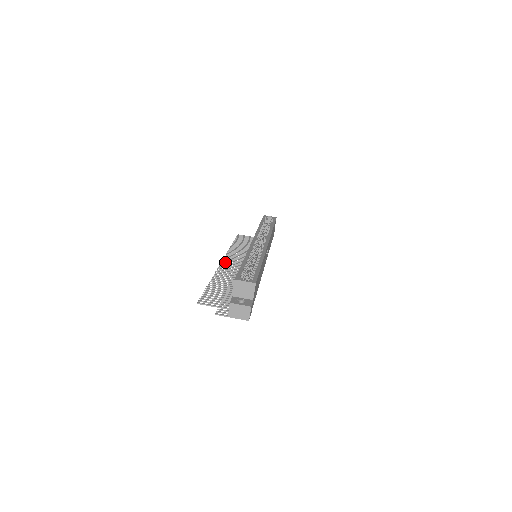
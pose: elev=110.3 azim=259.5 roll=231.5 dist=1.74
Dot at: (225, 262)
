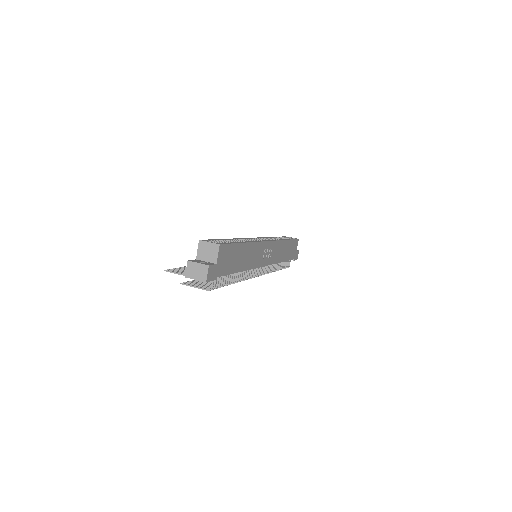
Dot at: occluded
